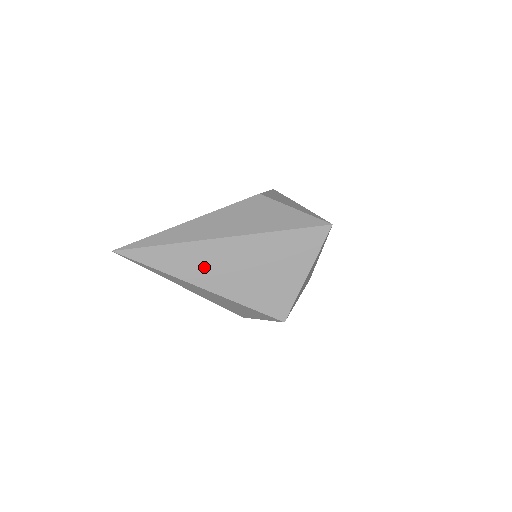
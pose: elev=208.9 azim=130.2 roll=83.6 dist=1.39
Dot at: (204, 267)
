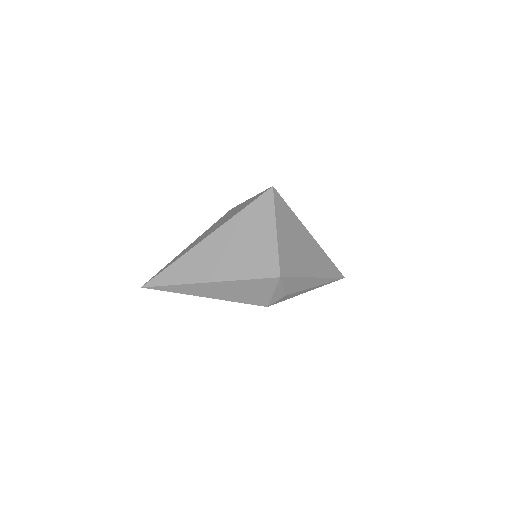
Dot at: (202, 266)
